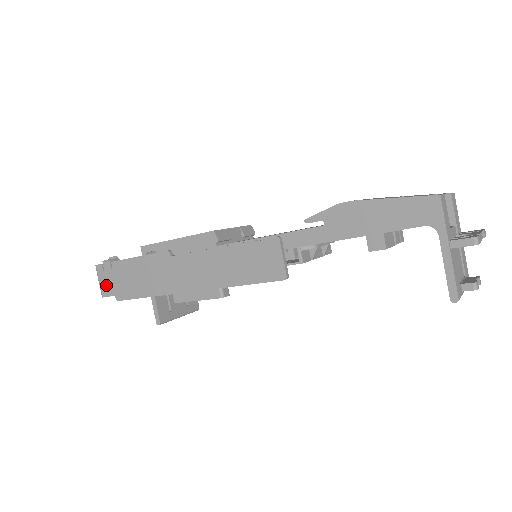
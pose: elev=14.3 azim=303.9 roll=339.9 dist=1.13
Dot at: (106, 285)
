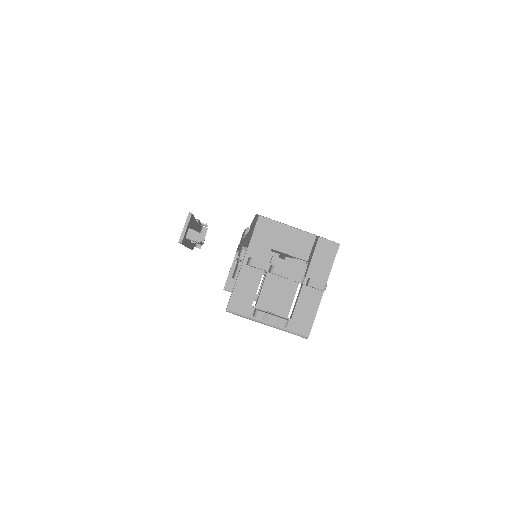
Dot at: occluded
